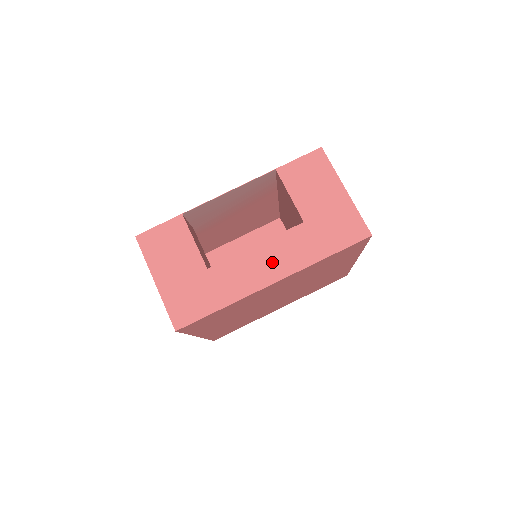
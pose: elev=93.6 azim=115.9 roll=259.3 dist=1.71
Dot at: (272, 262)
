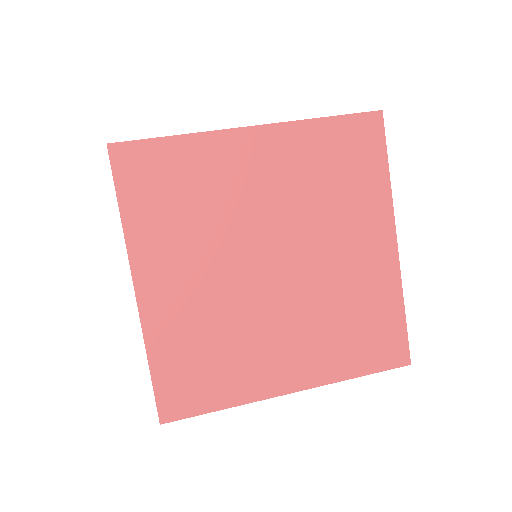
Dot at: occluded
